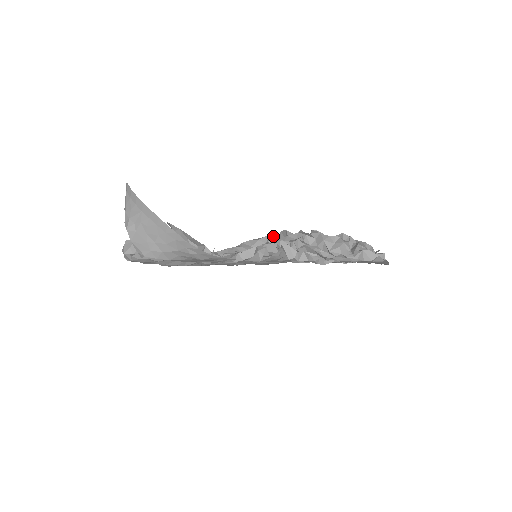
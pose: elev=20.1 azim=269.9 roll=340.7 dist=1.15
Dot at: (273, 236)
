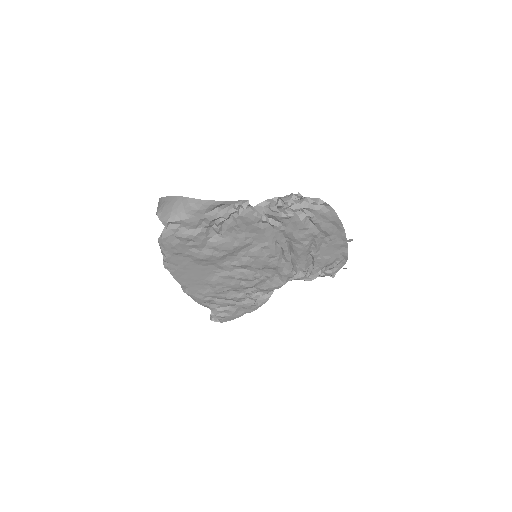
Dot at: occluded
